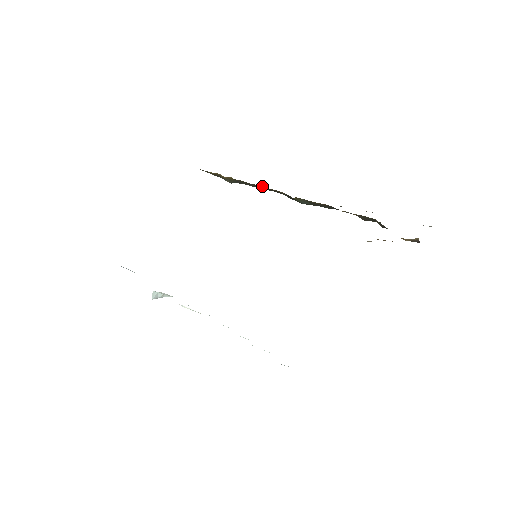
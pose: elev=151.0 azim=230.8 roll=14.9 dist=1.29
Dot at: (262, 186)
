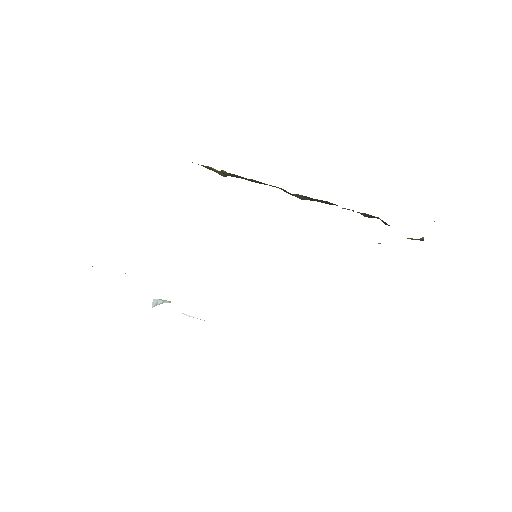
Dot at: (258, 181)
